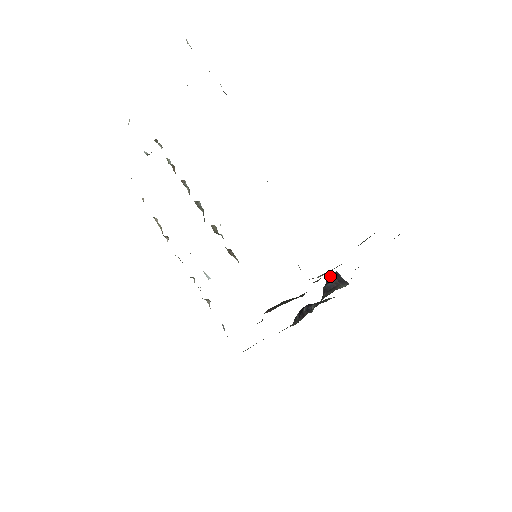
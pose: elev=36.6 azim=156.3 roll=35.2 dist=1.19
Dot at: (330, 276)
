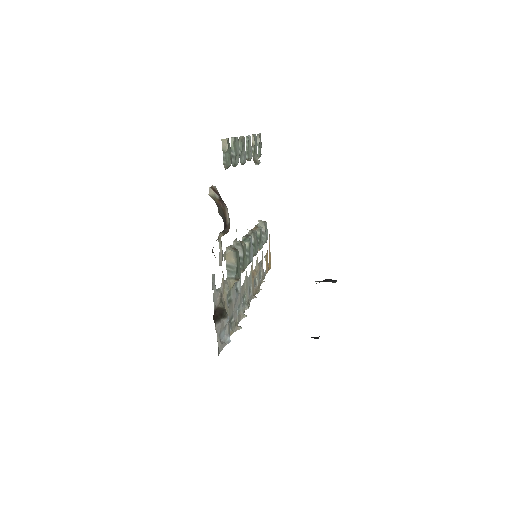
Dot at: occluded
